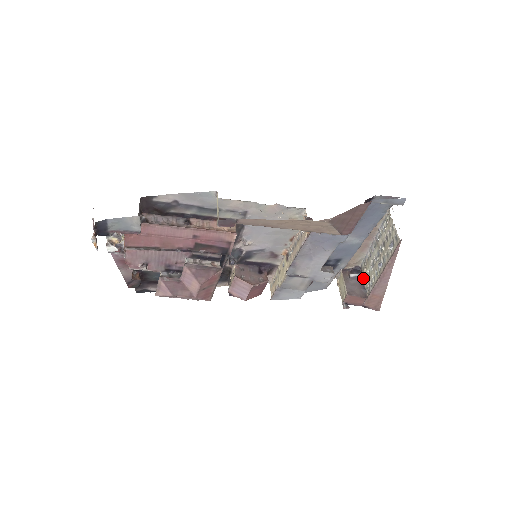
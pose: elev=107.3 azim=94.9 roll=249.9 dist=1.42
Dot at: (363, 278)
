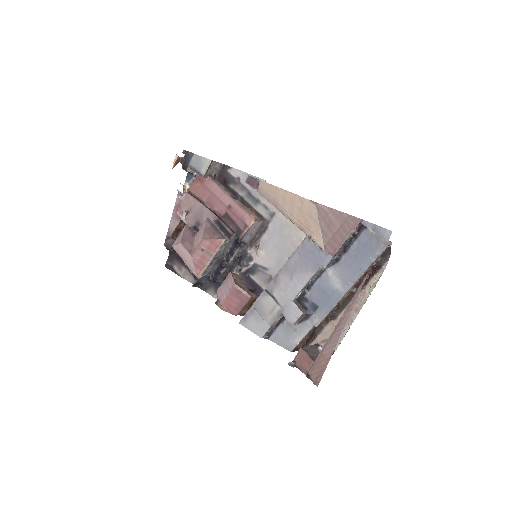
Dot at: occluded
